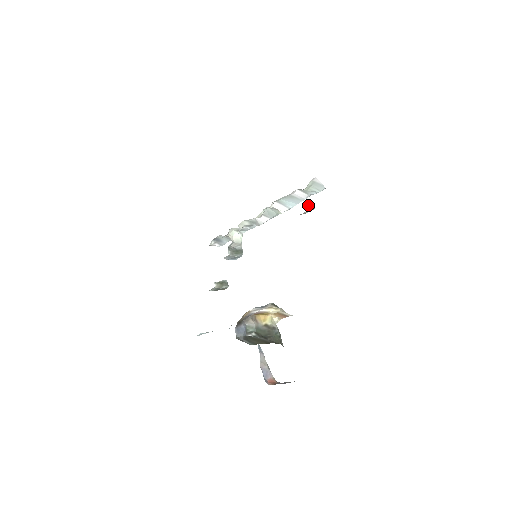
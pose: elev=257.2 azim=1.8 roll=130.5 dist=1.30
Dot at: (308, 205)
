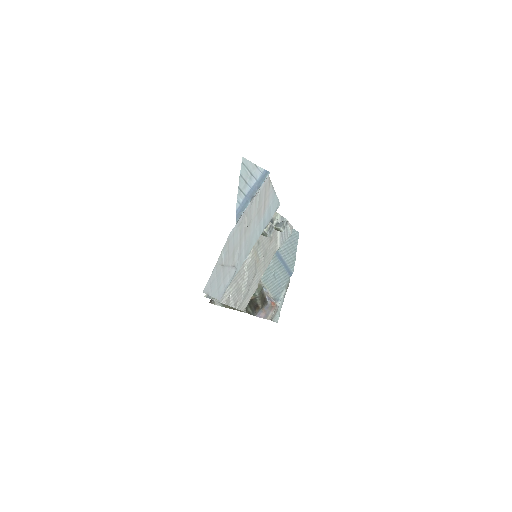
Dot at: (213, 298)
